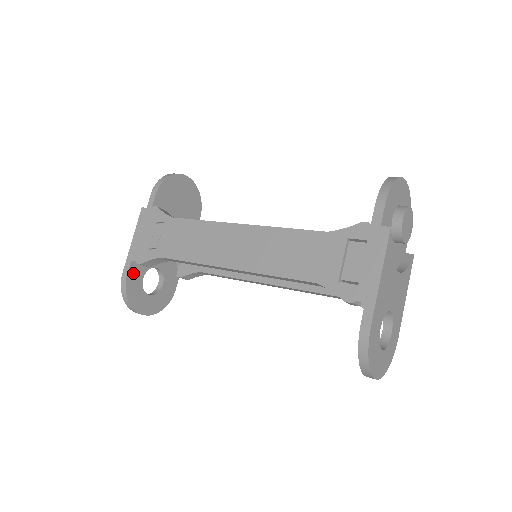
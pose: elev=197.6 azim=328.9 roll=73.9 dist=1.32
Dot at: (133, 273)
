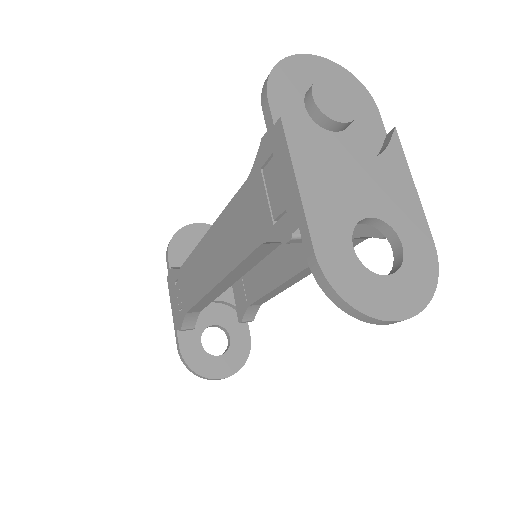
Dot at: (186, 342)
